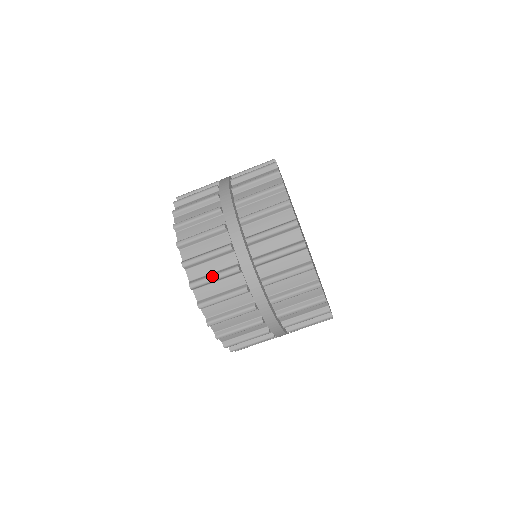
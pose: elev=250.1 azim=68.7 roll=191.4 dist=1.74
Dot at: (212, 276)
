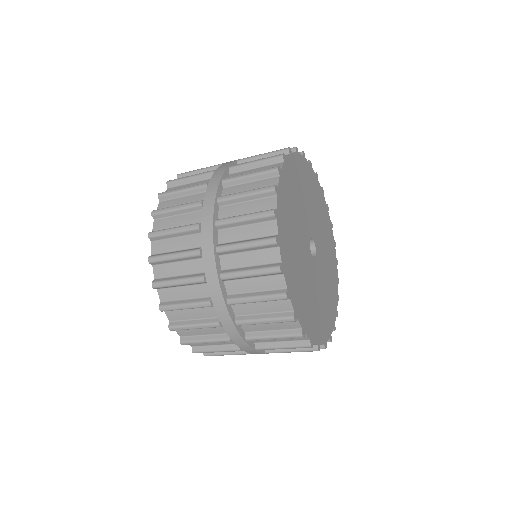
Dot at: occluded
